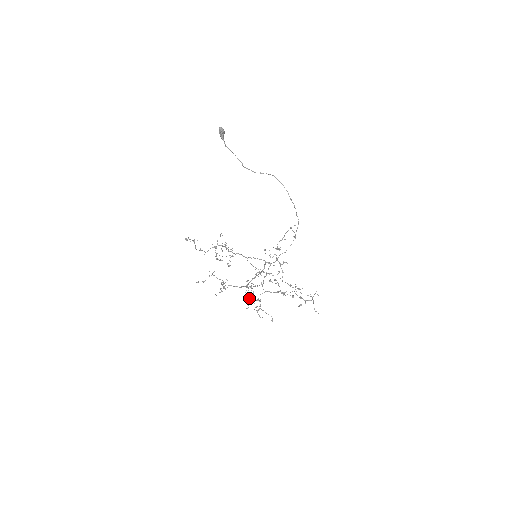
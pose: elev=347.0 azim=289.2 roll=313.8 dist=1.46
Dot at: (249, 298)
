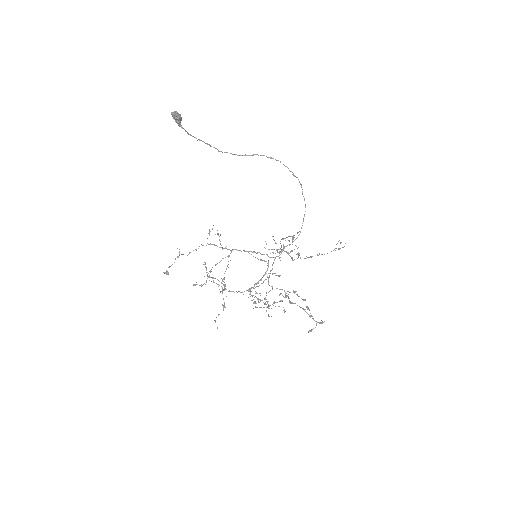
Dot at: occluded
